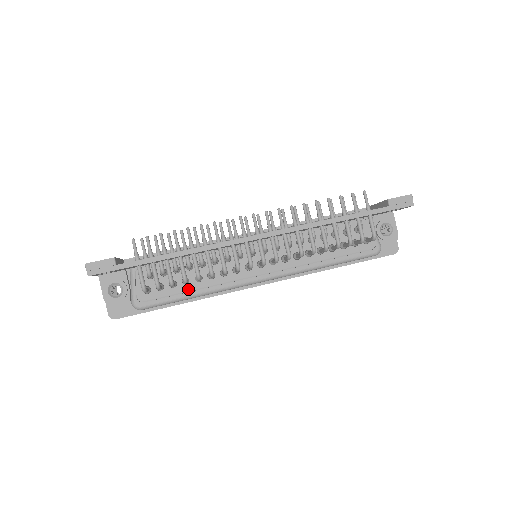
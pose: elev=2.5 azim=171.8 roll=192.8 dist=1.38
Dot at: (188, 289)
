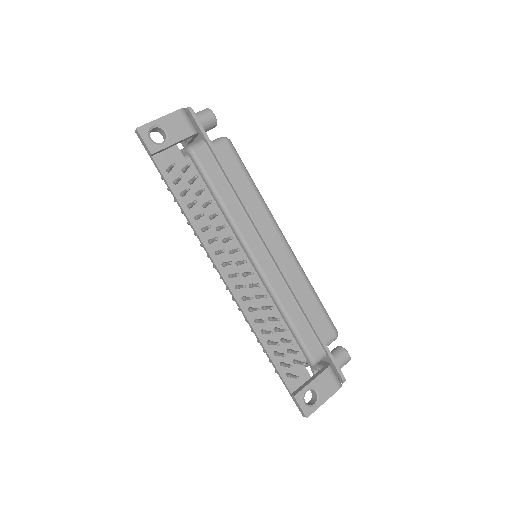
Dot at: occluded
